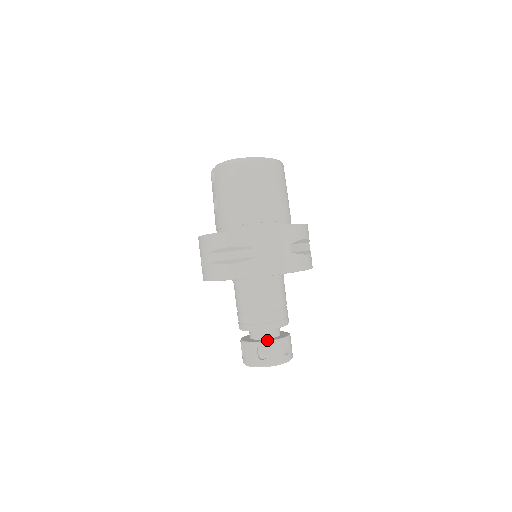
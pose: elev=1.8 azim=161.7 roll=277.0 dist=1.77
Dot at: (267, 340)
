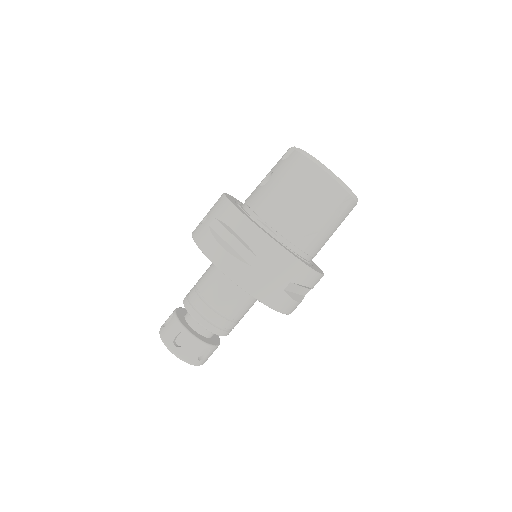
Dot at: (195, 334)
